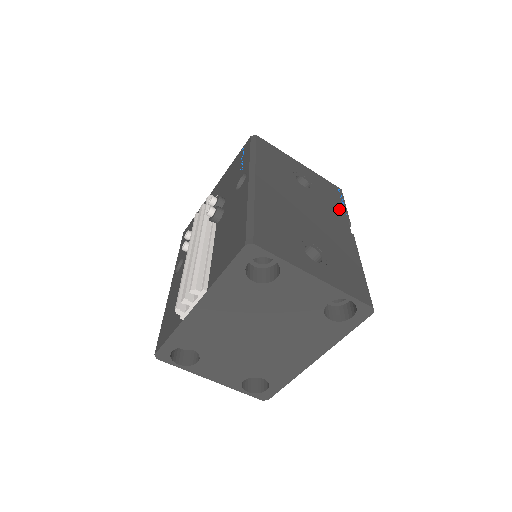
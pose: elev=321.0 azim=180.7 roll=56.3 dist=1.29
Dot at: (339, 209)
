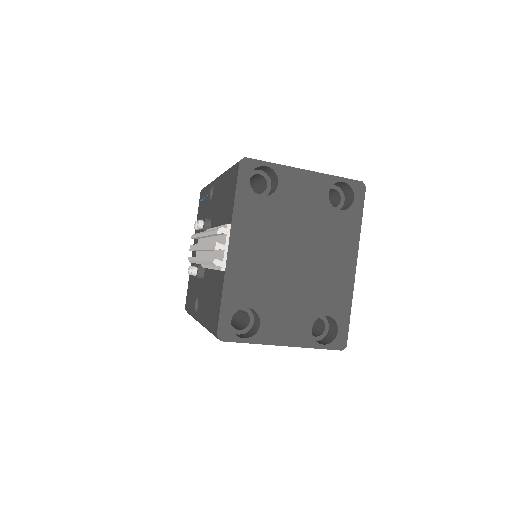
Dot at: occluded
